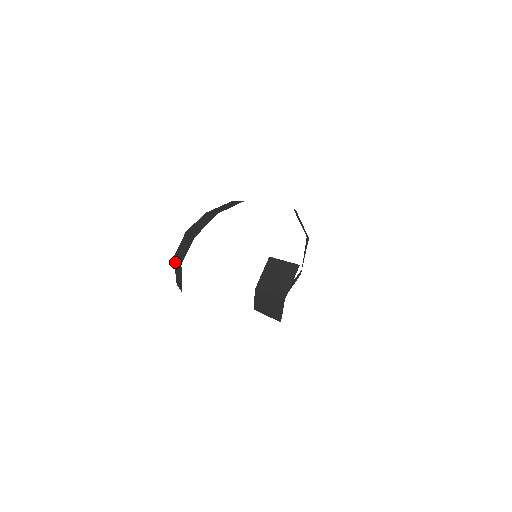
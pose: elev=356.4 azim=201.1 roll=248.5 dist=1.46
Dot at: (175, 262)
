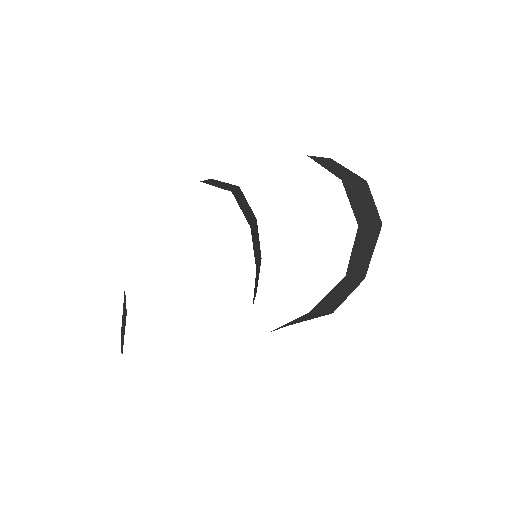
Dot at: occluded
